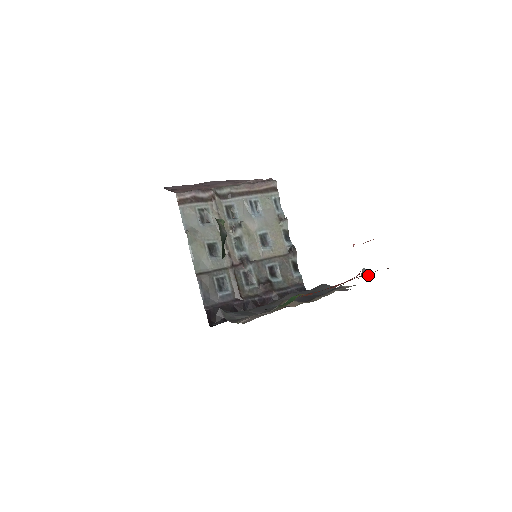
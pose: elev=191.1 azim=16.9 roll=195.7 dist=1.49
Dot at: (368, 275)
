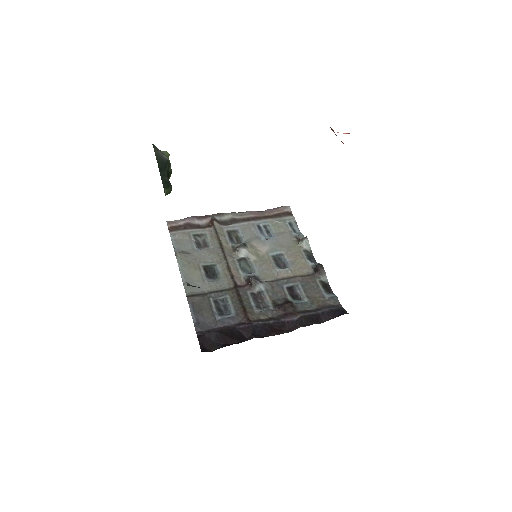
Dot at: occluded
